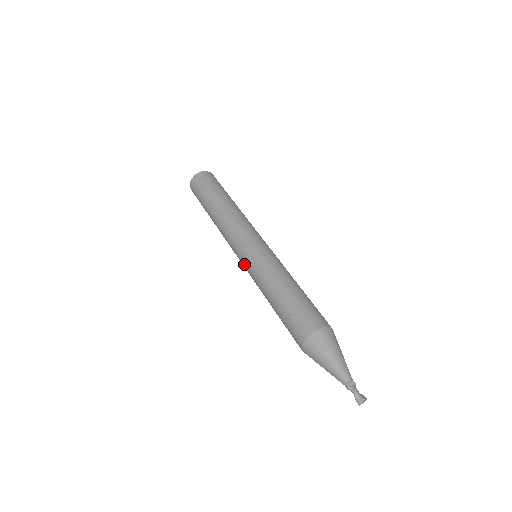
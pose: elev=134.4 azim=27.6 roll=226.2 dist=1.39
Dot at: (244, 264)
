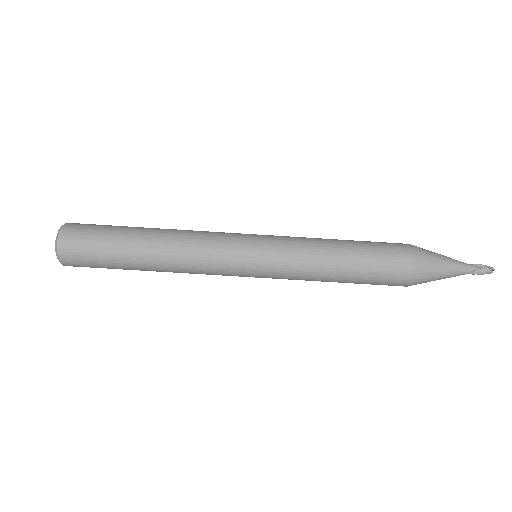
Dot at: occluded
